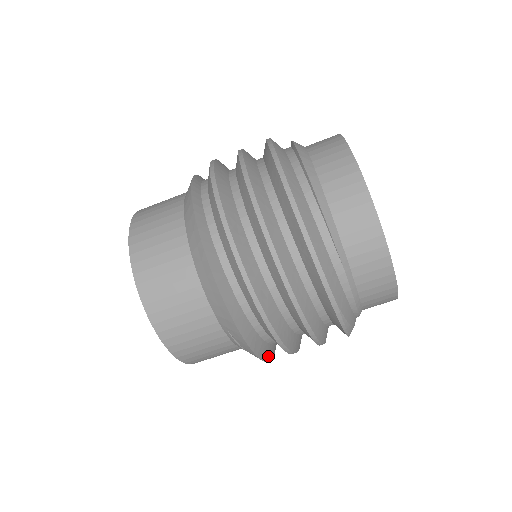
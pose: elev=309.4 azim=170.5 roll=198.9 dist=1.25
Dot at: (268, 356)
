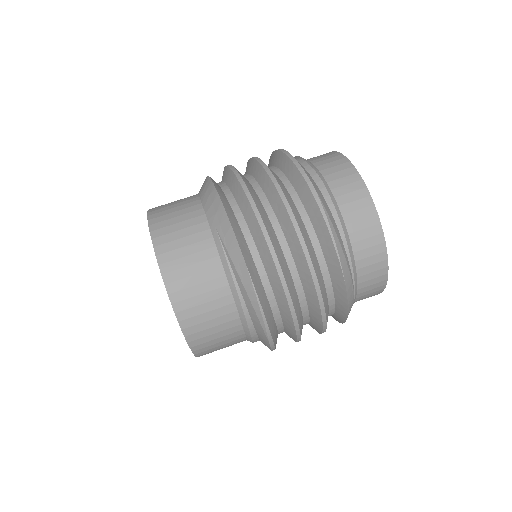
Dot at: (256, 286)
